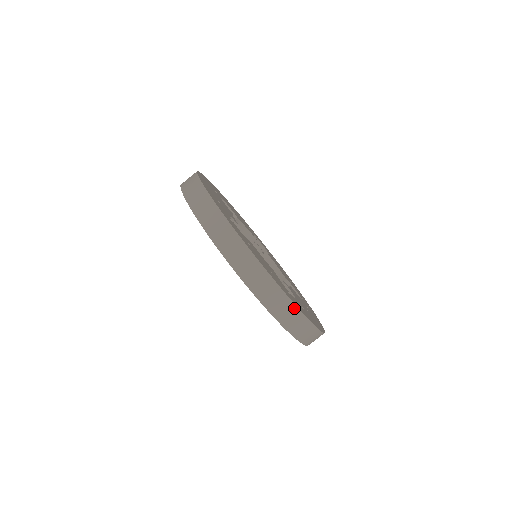
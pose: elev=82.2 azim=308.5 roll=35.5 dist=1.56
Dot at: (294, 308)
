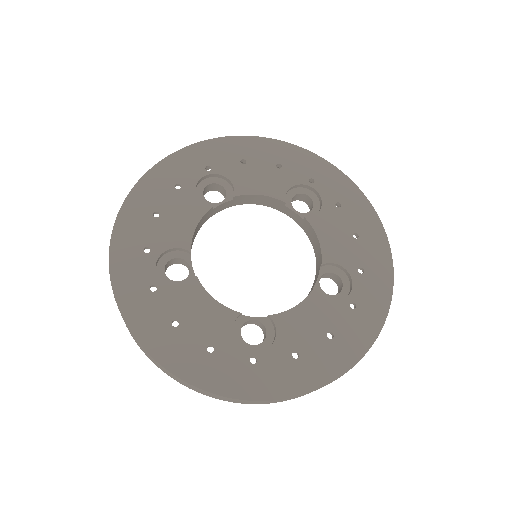
Dot at: (380, 330)
